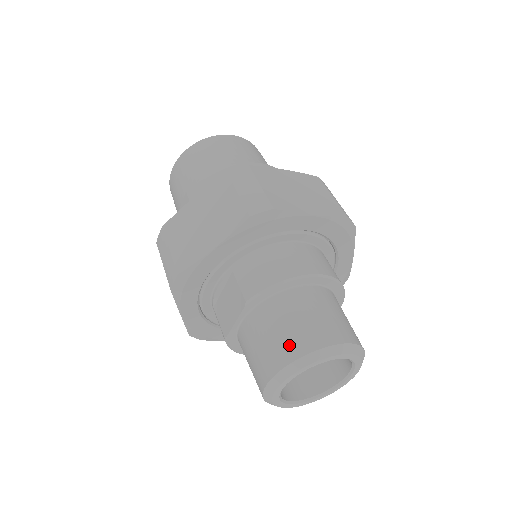
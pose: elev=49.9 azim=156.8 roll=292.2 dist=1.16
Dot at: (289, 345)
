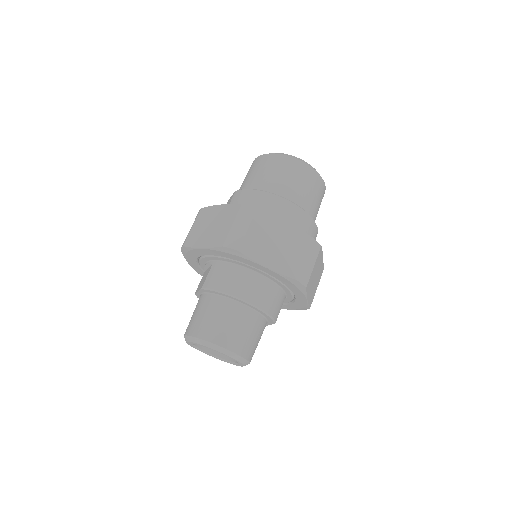
Dot at: (200, 327)
